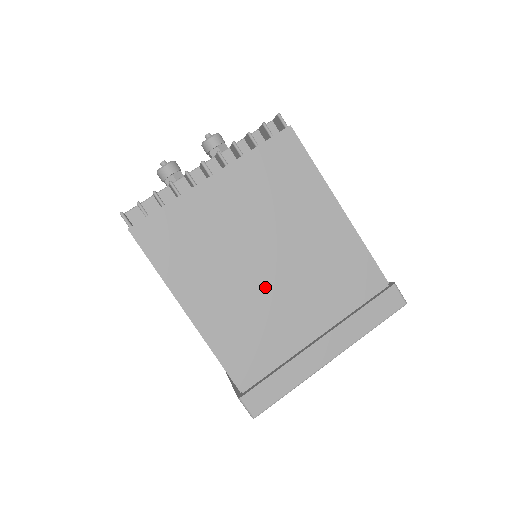
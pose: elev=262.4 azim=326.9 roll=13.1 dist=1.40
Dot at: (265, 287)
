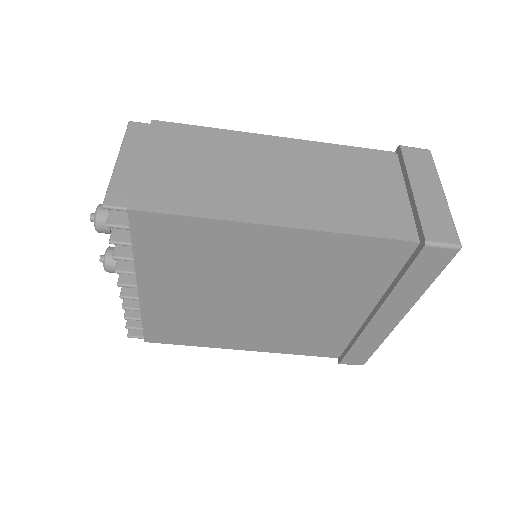
Dot at: (281, 314)
